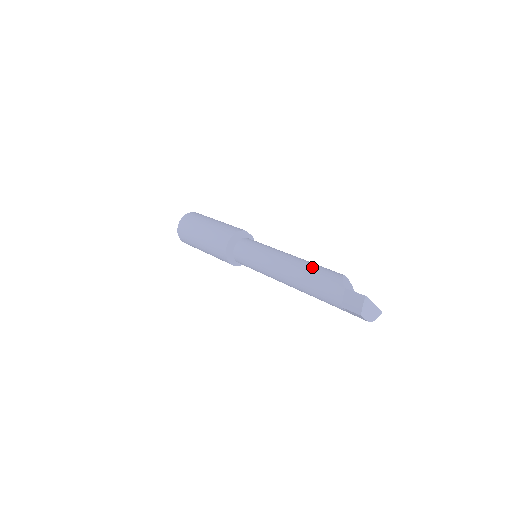
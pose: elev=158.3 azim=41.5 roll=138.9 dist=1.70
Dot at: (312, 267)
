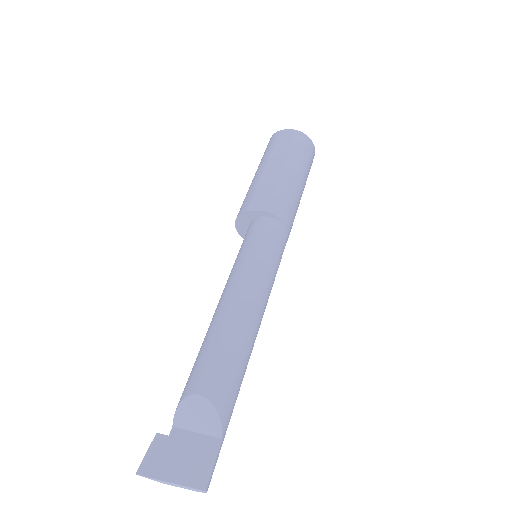
Dot at: (200, 348)
